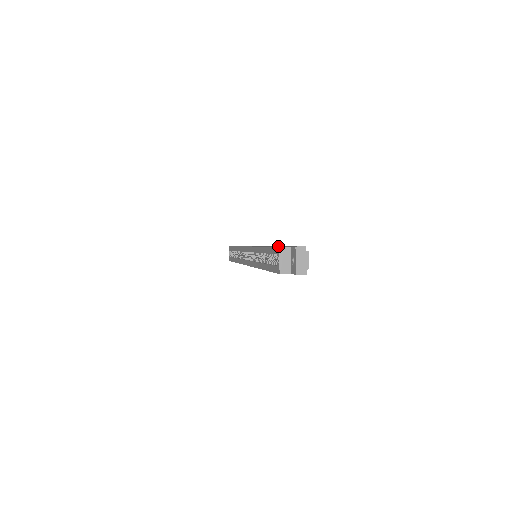
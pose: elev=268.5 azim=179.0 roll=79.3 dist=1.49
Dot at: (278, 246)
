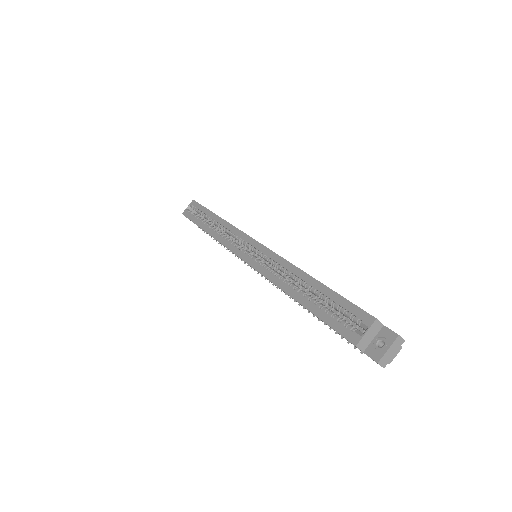
Dot at: occluded
